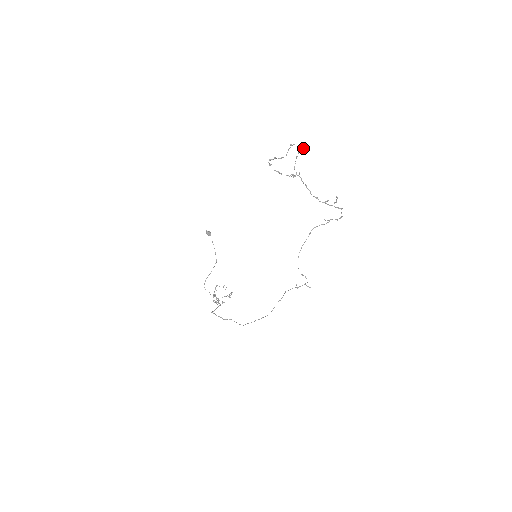
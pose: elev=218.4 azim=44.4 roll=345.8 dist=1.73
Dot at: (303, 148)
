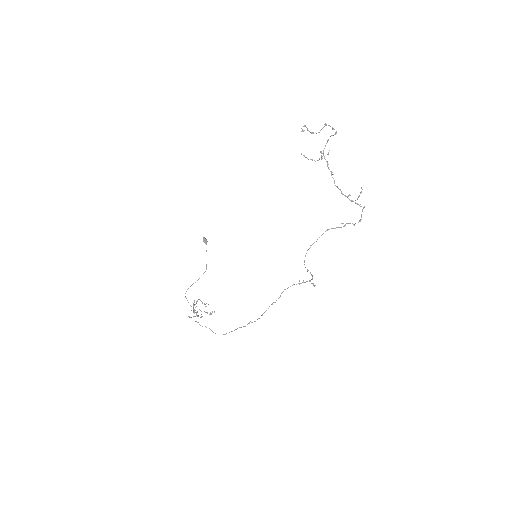
Dot at: (336, 132)
